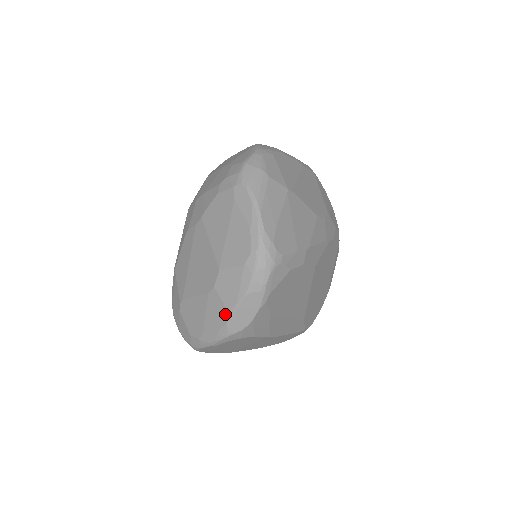
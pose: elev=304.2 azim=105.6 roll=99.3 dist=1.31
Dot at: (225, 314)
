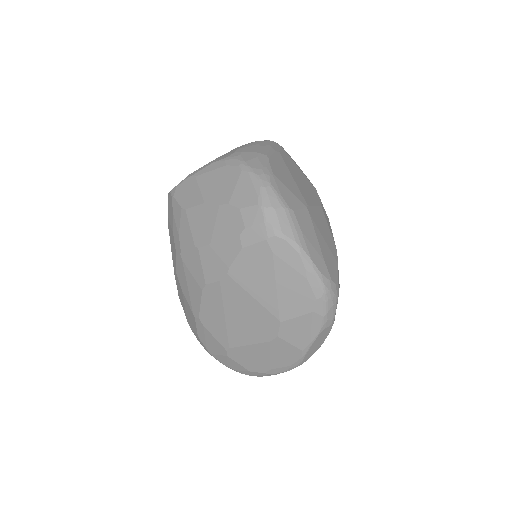
Dot at: (298, 353)
